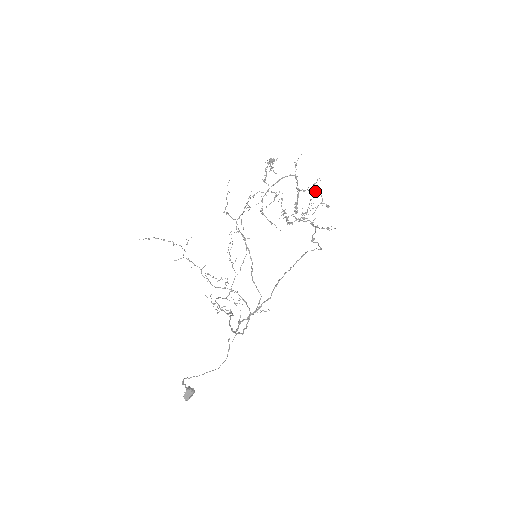
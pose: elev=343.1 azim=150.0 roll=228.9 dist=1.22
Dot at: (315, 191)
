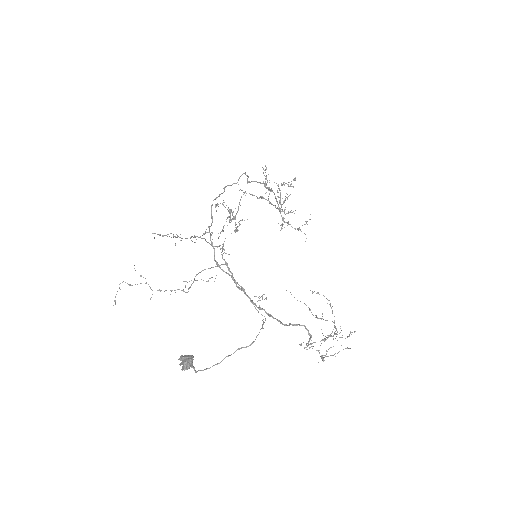
Dot at: occluded
